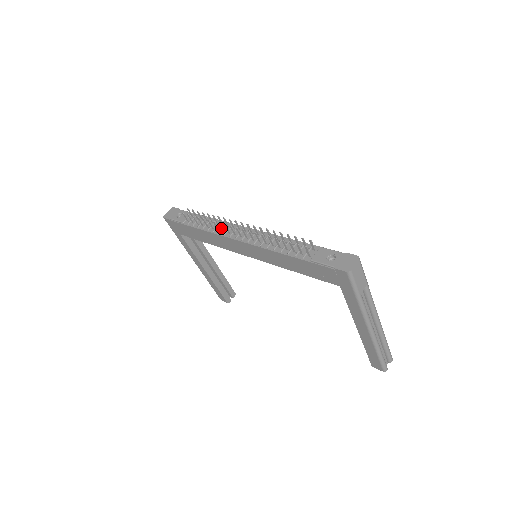
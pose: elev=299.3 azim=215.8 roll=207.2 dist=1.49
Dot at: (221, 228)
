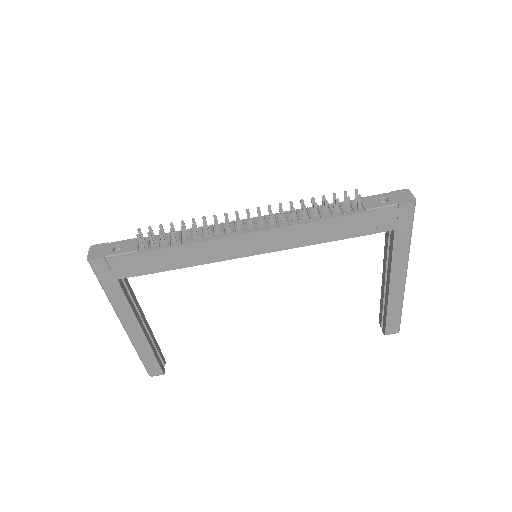
Dot at: occluded
